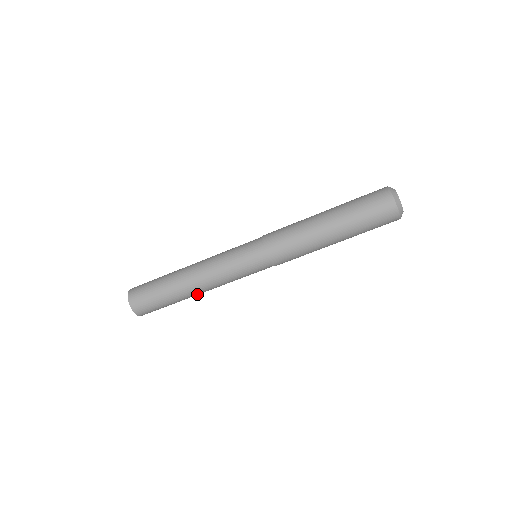
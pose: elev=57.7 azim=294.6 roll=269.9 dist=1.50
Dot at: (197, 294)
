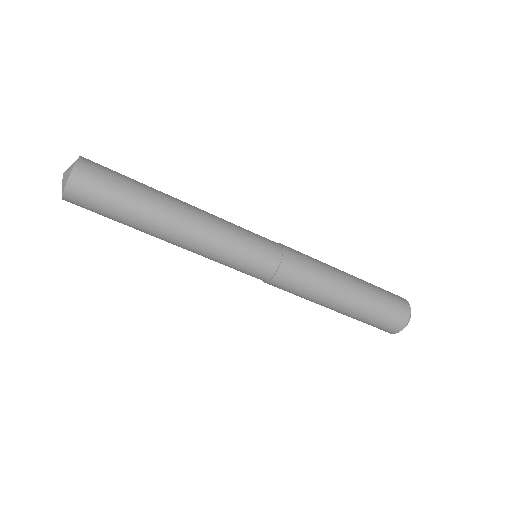
Dot at: occluded
